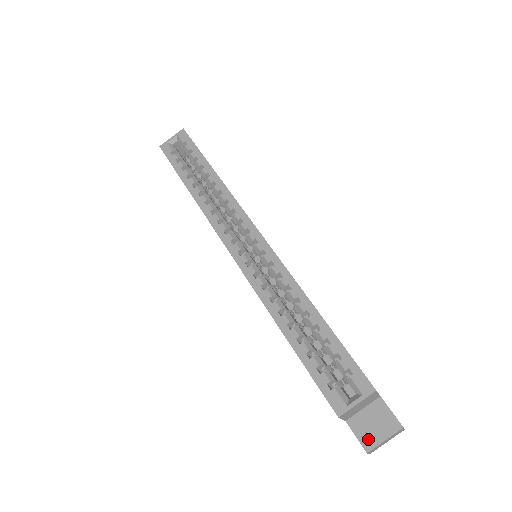
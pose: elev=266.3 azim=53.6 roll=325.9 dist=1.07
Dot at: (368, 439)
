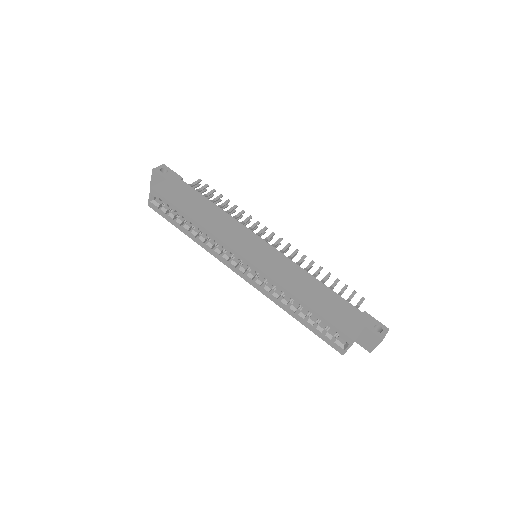
Dot at: (368, 347)
